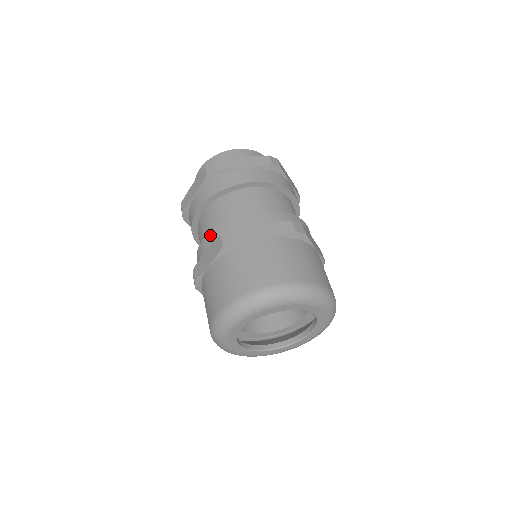
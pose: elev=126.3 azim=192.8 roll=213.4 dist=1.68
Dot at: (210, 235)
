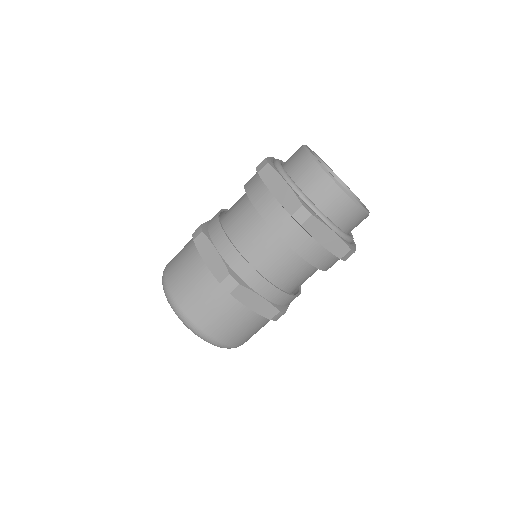
Dot at: (232, 251)
